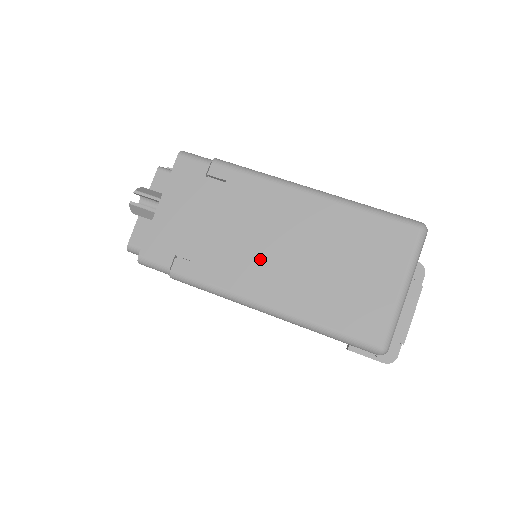
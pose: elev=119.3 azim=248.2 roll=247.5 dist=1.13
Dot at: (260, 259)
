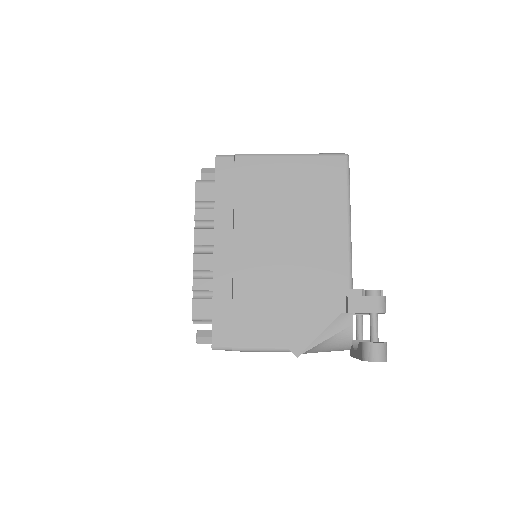
Dot at: occluded
